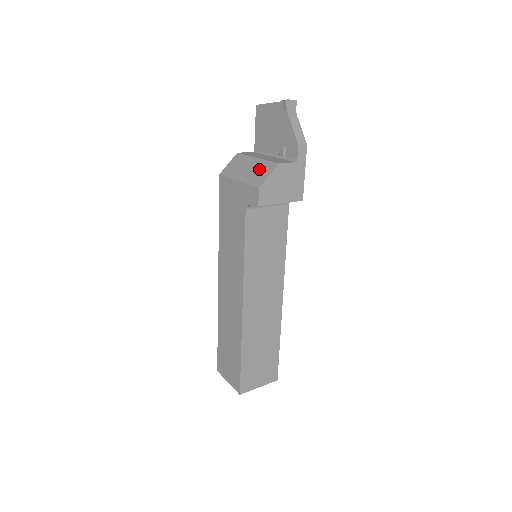
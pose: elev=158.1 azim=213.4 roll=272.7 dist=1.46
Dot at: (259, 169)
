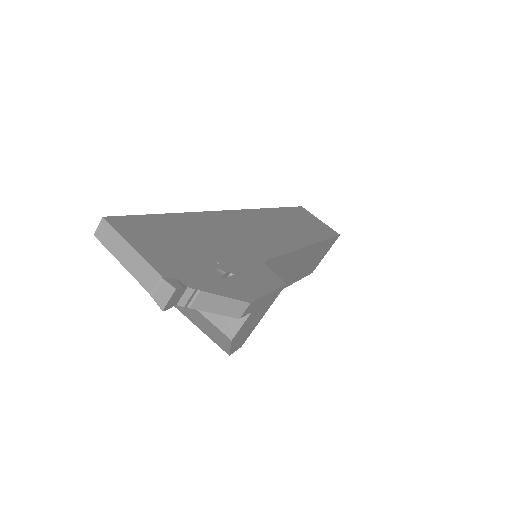
Dot at: (205, 325)
